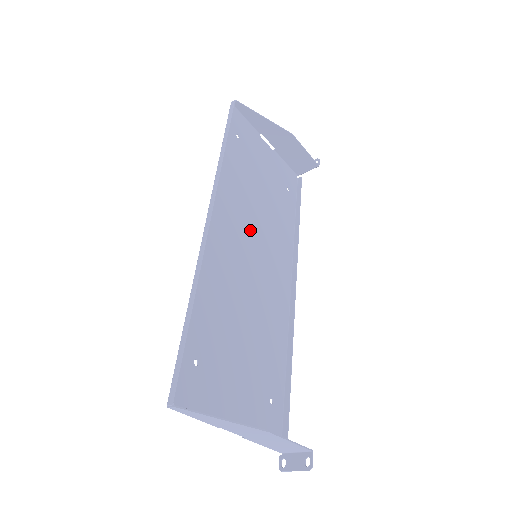
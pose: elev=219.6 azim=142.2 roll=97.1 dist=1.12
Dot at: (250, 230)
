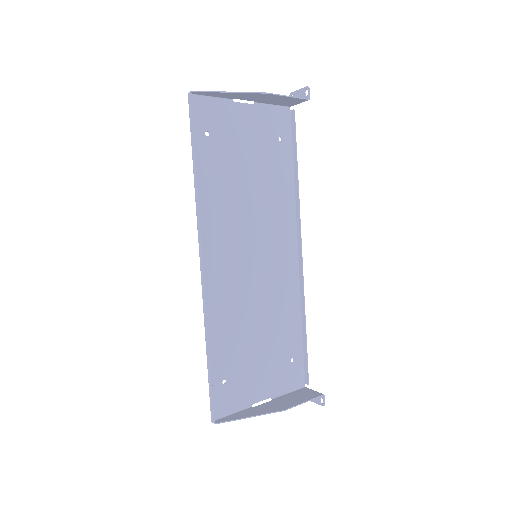
Dot at: (245, 233)
